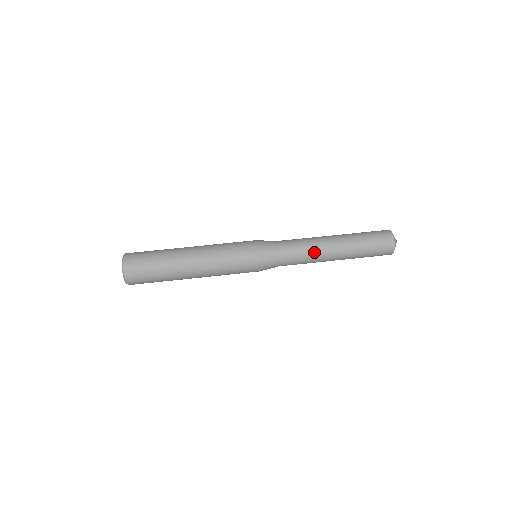
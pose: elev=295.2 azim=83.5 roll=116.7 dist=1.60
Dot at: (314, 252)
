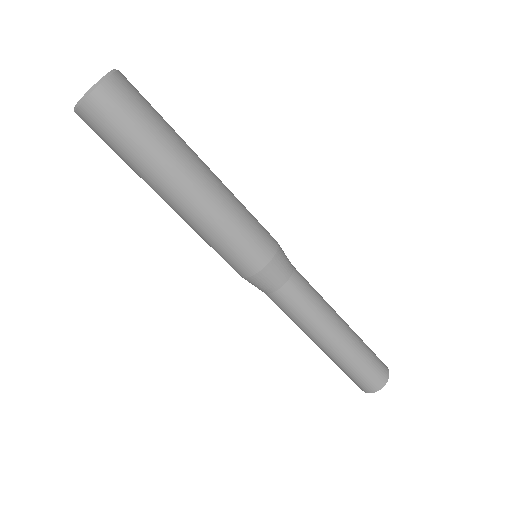
Dot at: (306, 326)
